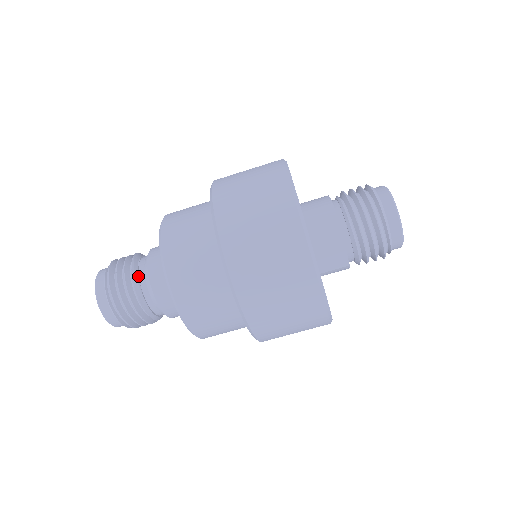
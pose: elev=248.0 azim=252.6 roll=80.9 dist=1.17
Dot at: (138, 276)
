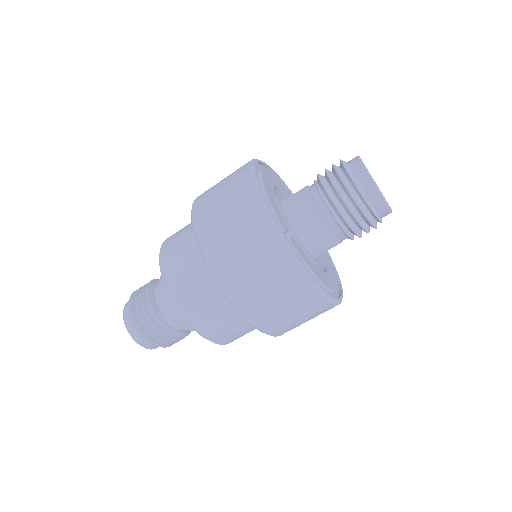
Dot at: (172, 327)
